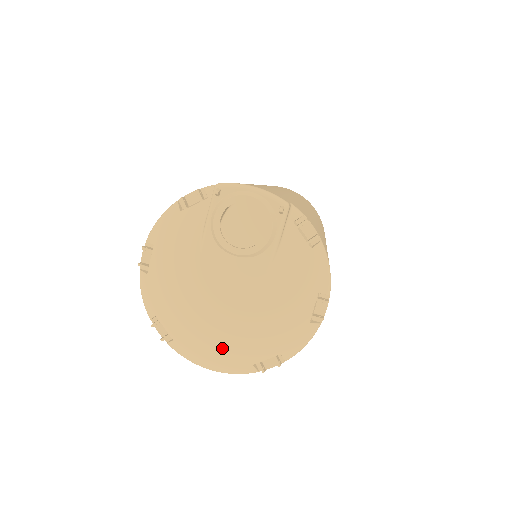
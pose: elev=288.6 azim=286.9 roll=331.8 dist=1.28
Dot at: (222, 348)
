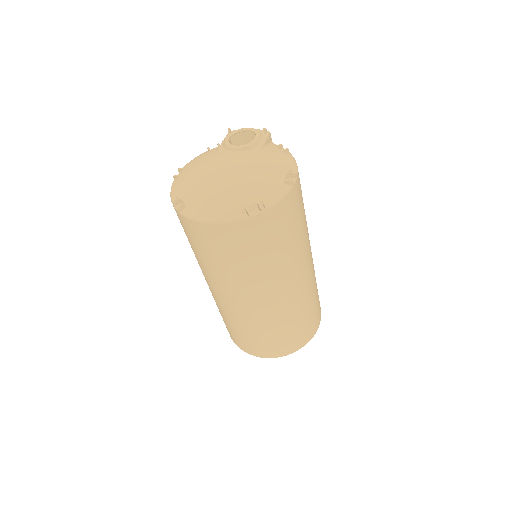
Dot at: (220, 197)
